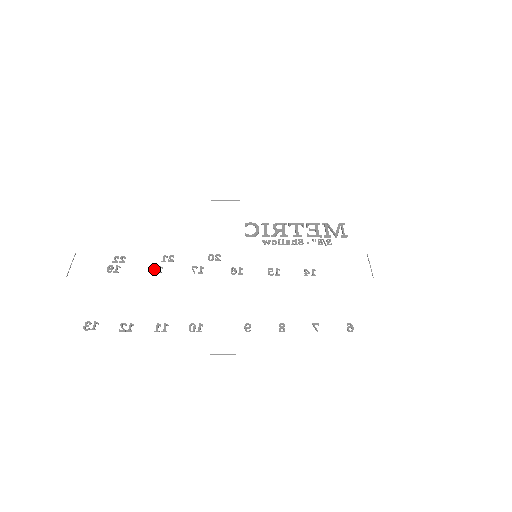
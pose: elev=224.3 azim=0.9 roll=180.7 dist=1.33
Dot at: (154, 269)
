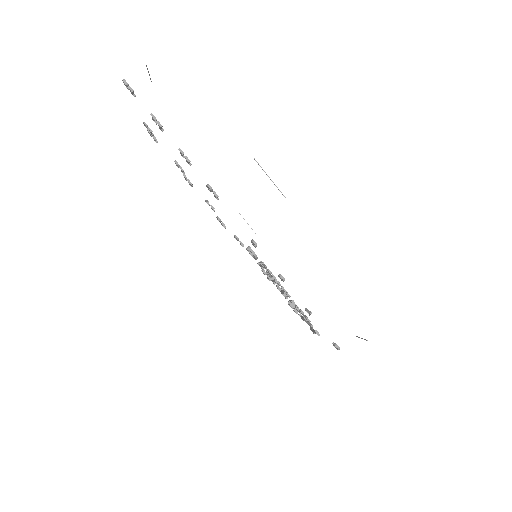
Dot at: (179, 165)
